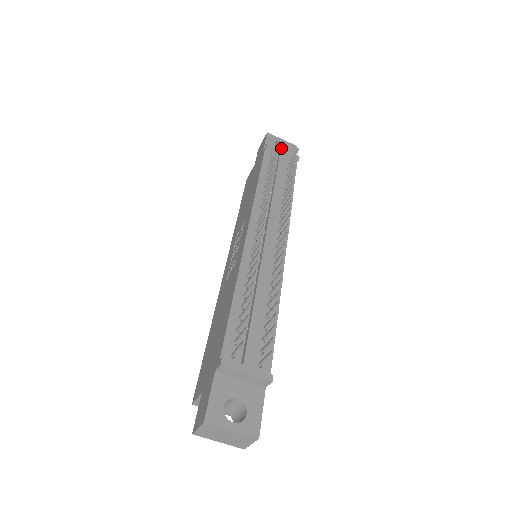
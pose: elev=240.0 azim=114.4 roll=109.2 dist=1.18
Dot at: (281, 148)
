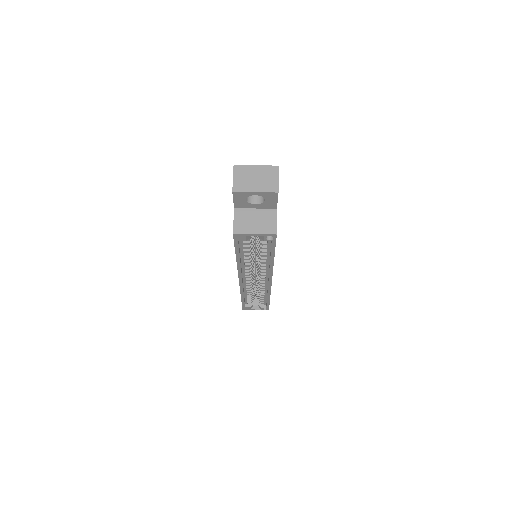
Dot at: occluded
